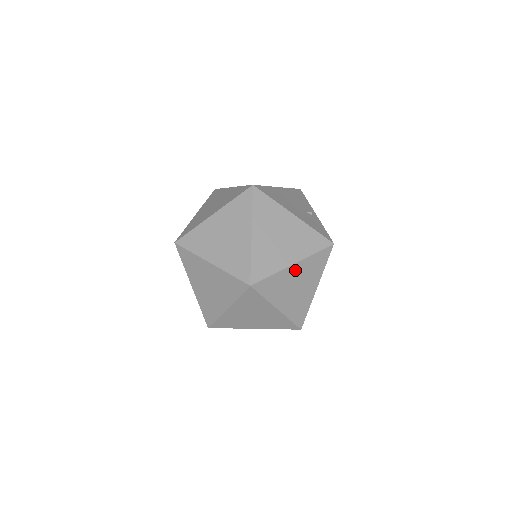
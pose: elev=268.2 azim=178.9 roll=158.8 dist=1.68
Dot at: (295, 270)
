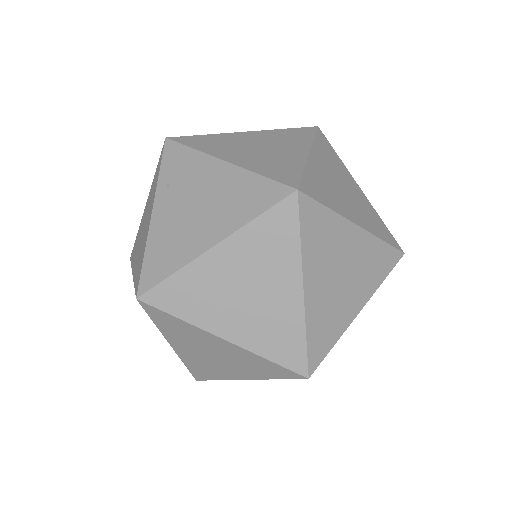
Dot at: (318, 163)
